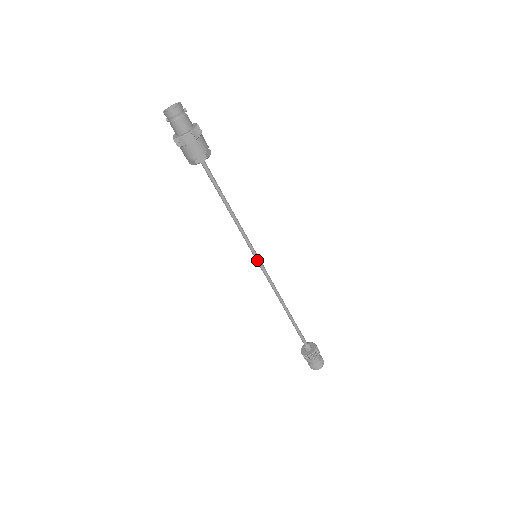
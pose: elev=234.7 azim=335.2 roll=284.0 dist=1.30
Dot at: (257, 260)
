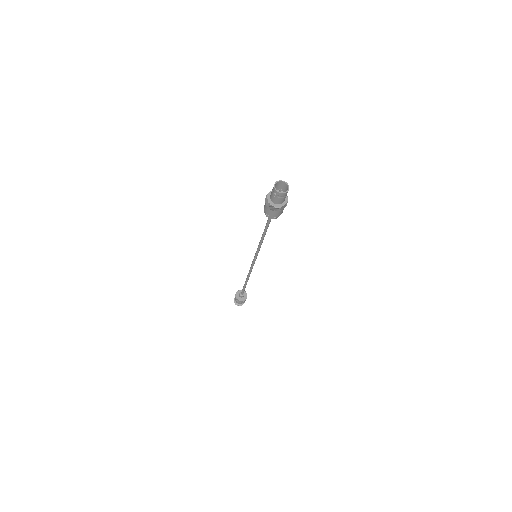
Dot at: (256, 258)
